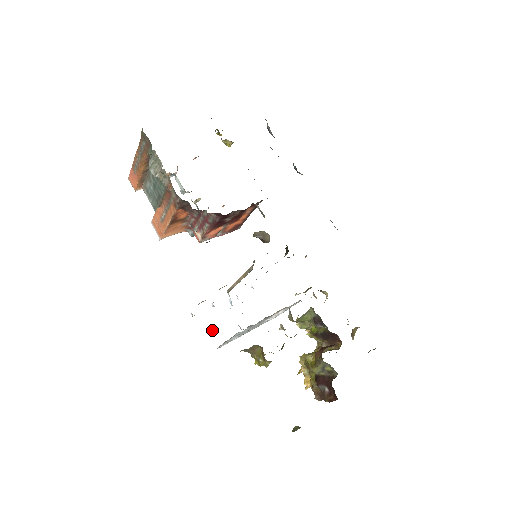
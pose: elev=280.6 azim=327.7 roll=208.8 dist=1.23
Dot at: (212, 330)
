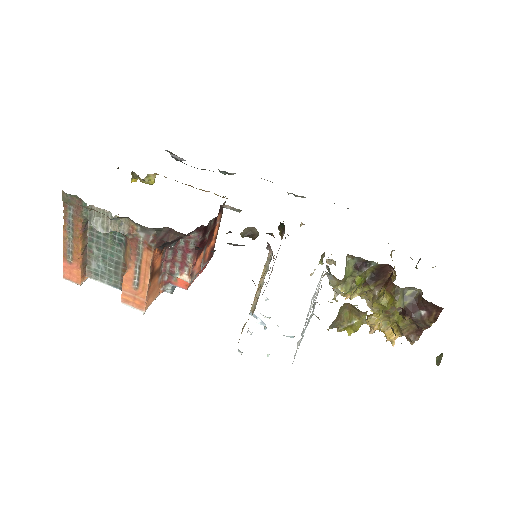
Dot at: occluded
